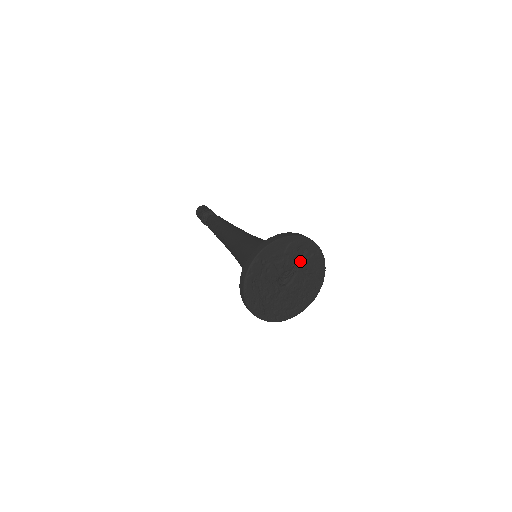
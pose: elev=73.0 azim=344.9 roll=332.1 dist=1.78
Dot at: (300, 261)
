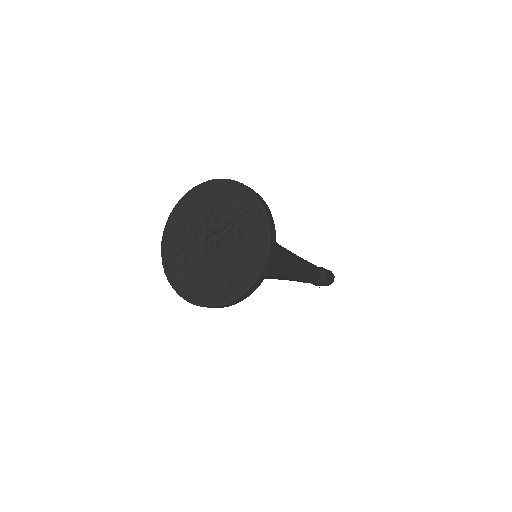
Dot at: (236, 221)
